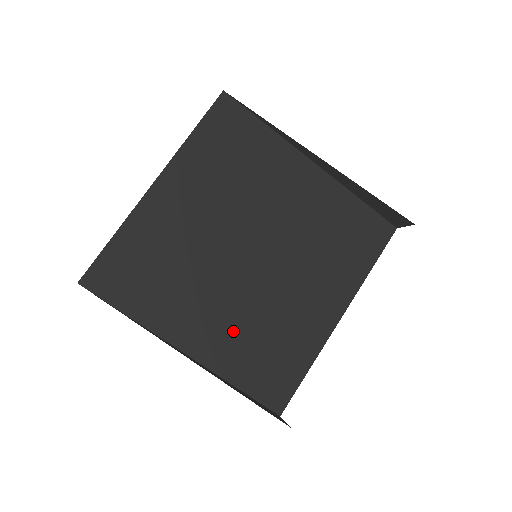
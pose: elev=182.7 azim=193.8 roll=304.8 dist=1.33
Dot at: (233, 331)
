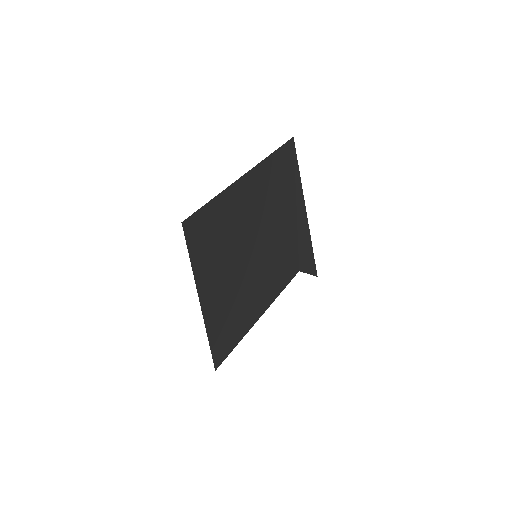
Dot at: (225, 302)
